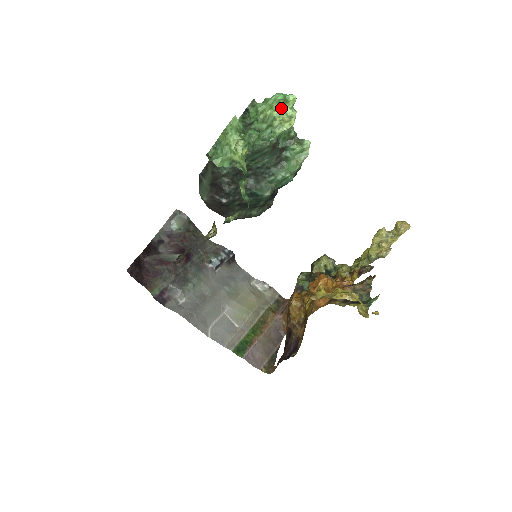
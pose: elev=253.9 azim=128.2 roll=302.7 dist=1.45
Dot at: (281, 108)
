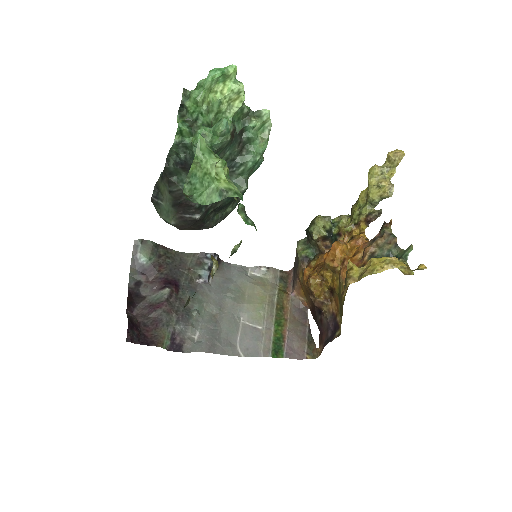
Dot at: (222, 87)
